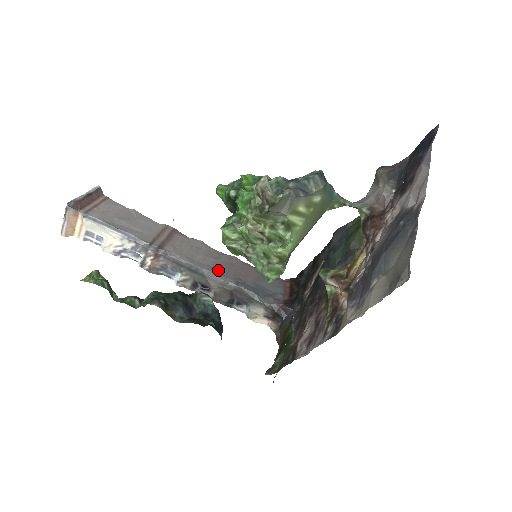
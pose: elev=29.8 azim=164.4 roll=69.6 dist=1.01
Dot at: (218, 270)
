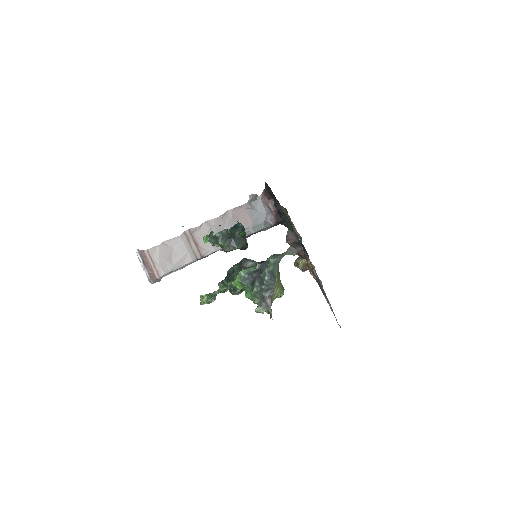
Dot at: occluded
